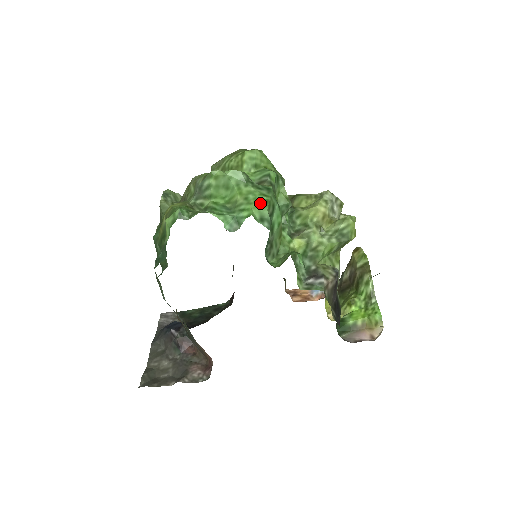
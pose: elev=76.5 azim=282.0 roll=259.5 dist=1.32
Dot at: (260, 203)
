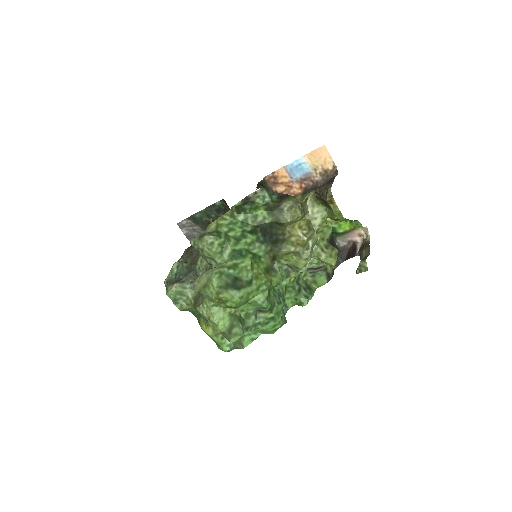
Dot at: occluded
